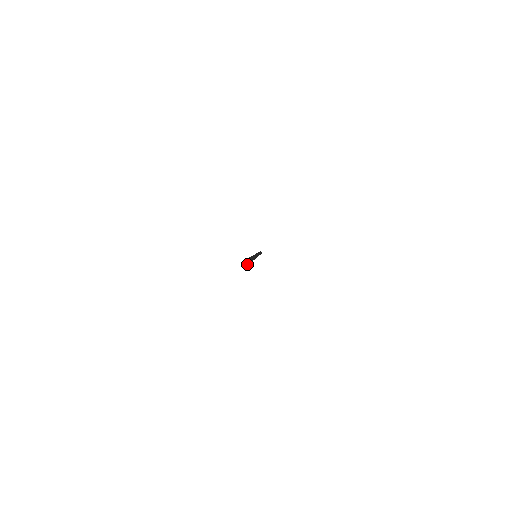
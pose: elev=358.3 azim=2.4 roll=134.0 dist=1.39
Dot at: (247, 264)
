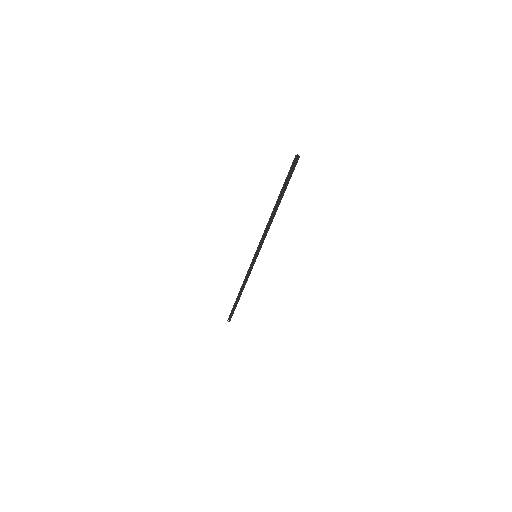
Dot at: (299, 156)
